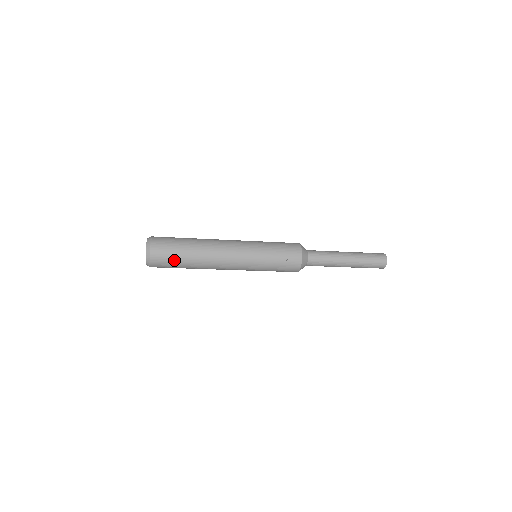
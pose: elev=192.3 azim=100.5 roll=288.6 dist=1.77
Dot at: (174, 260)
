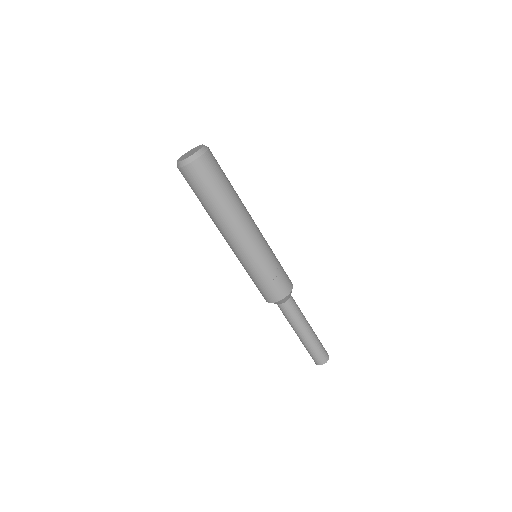
Dot at: (210, 184)
